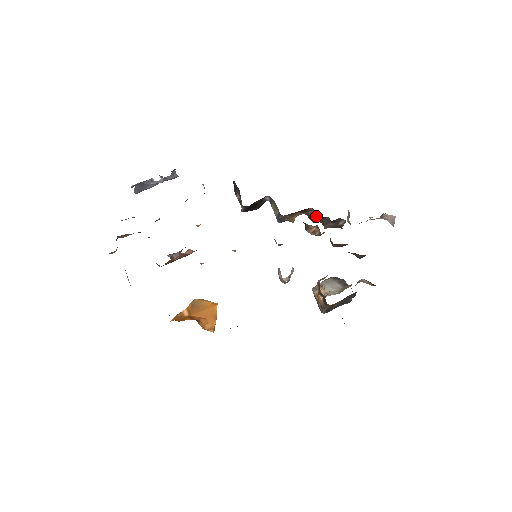
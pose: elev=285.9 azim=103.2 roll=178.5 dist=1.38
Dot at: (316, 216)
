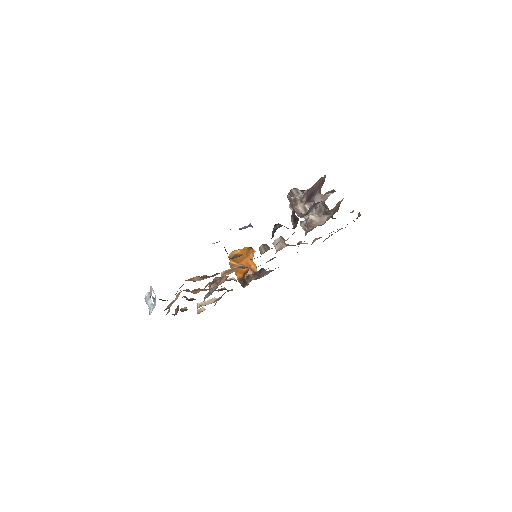
Dot at: occluded
